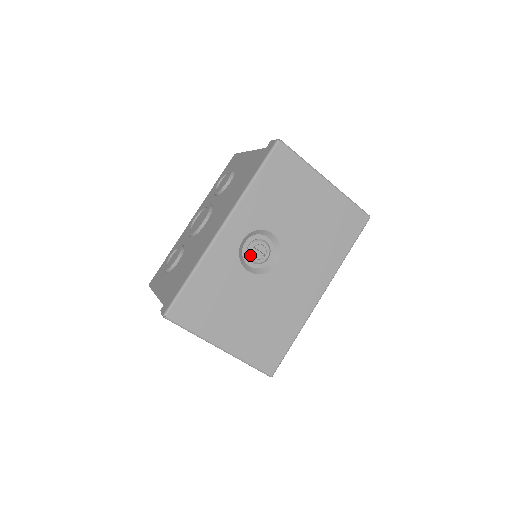
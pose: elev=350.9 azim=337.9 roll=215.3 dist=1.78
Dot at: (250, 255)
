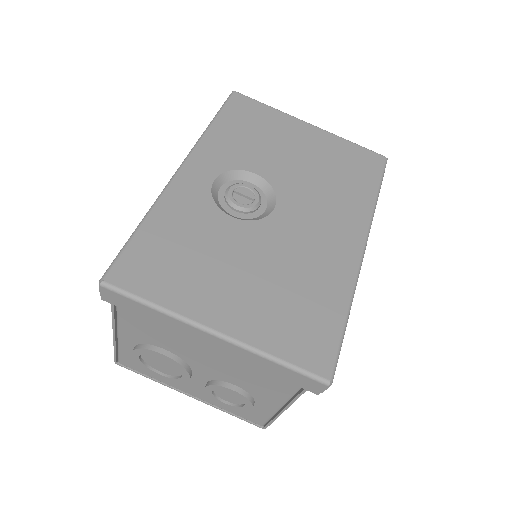
Dot at: (230, 199)
